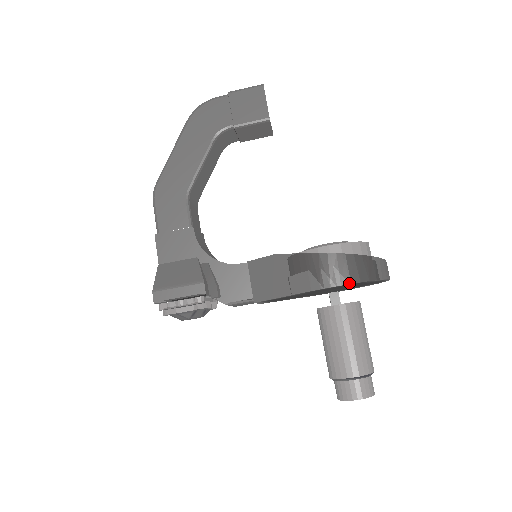
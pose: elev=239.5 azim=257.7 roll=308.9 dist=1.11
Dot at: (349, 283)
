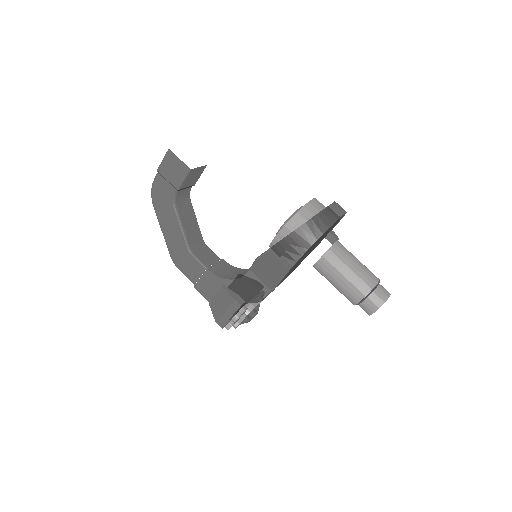
Dot at: (304, 252)
